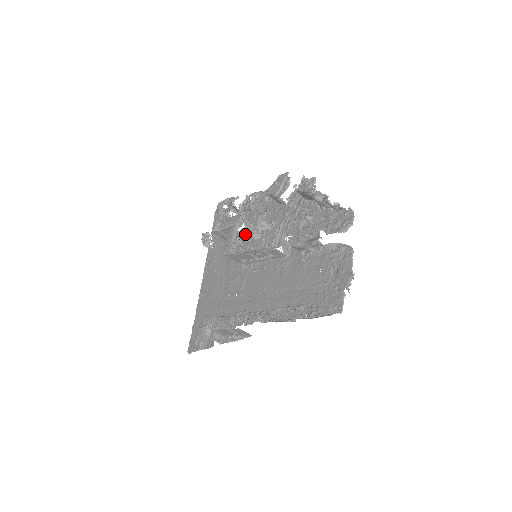
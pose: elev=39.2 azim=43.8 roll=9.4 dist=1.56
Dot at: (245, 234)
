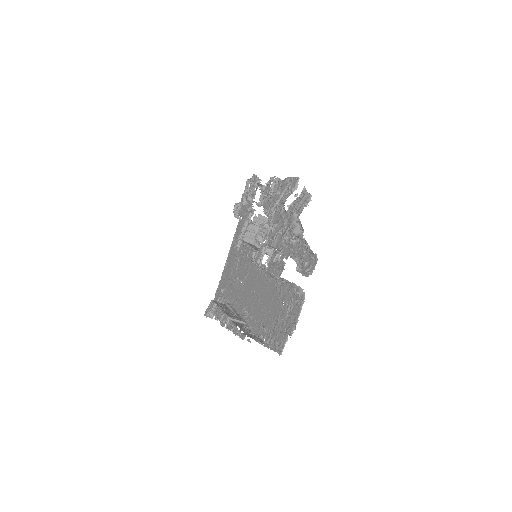
Dot at: (254, 228)
